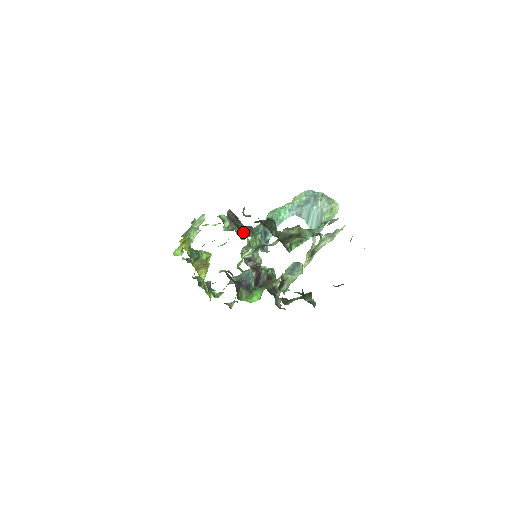
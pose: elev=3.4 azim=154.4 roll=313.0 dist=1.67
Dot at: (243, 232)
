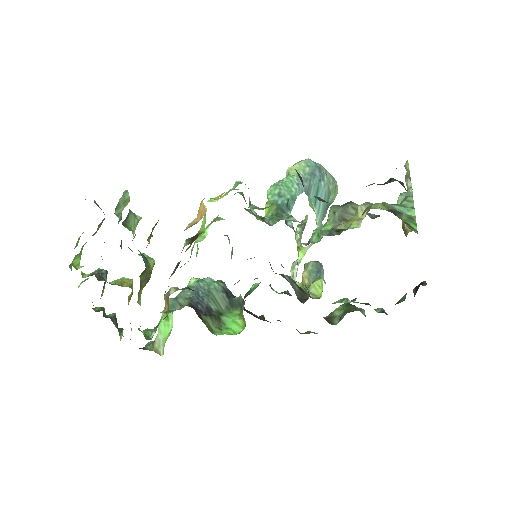
Dot at: occluded
